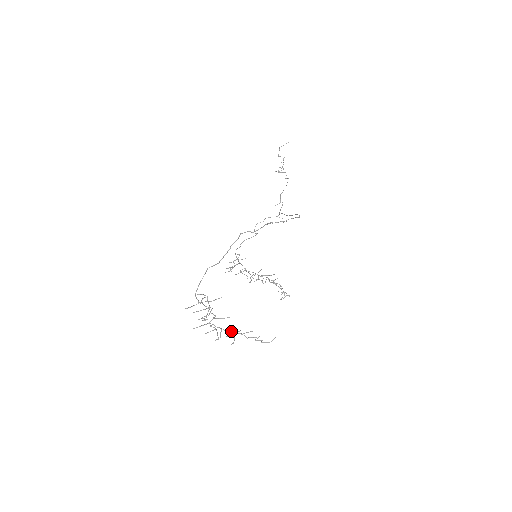
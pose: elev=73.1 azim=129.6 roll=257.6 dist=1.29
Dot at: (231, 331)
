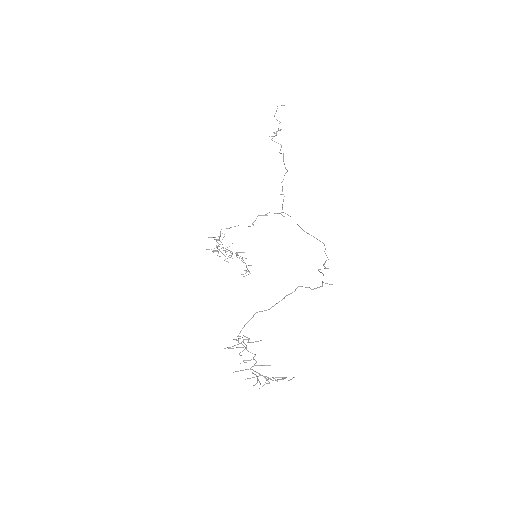
Dot at: (268, 377)
